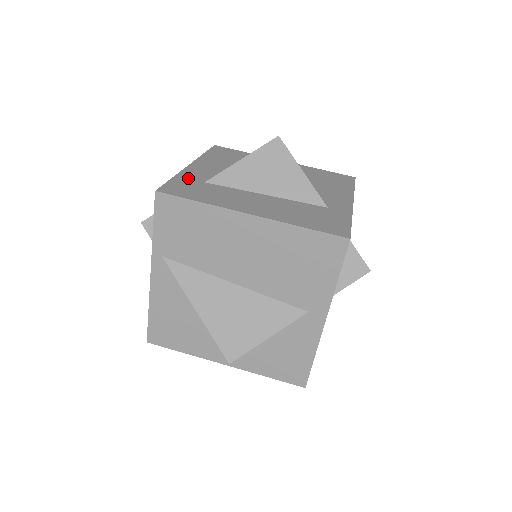
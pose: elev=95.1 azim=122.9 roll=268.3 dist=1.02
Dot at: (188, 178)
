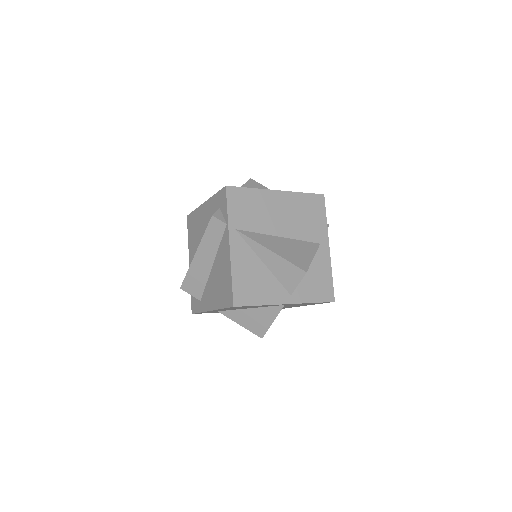
Dot at: occluded
